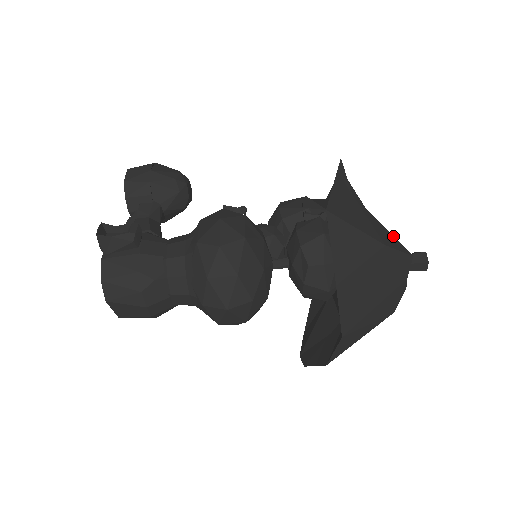
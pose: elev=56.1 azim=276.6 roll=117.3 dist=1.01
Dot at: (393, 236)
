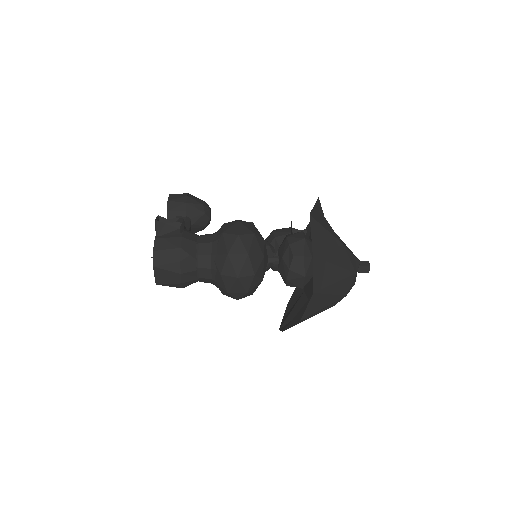
Dot at: occluded
